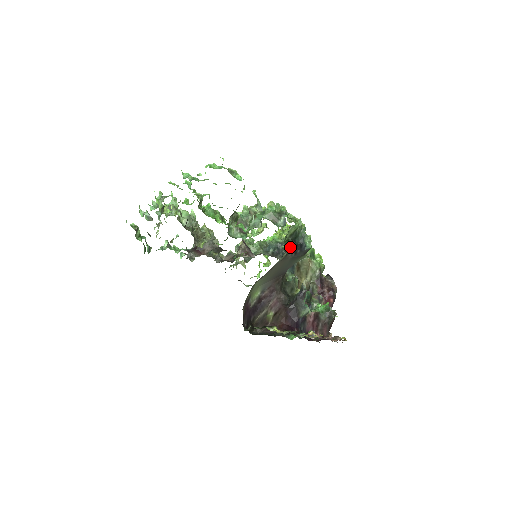
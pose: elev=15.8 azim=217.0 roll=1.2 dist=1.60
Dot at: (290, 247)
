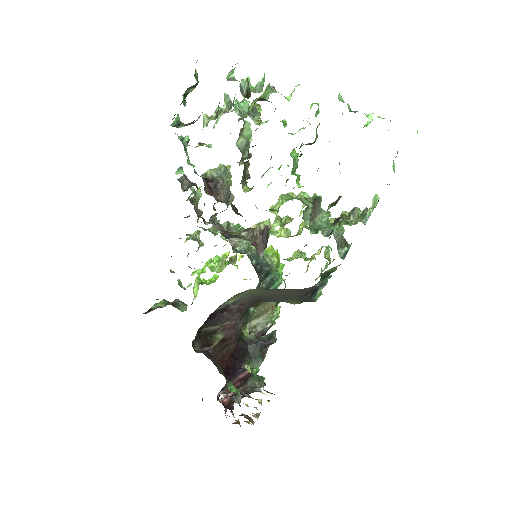
Dot at: (316, 284)
